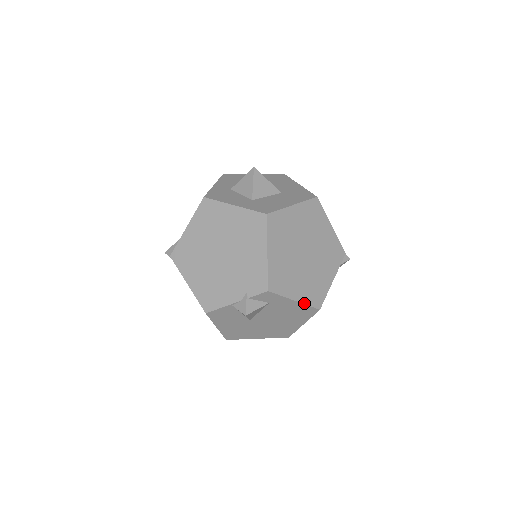
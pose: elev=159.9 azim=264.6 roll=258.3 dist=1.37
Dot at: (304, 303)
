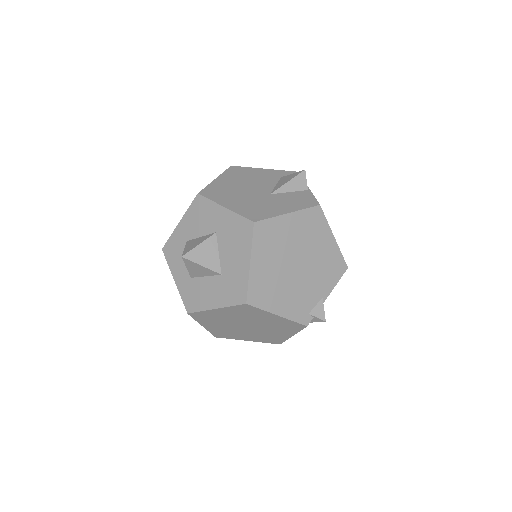
Dot at: occluded
